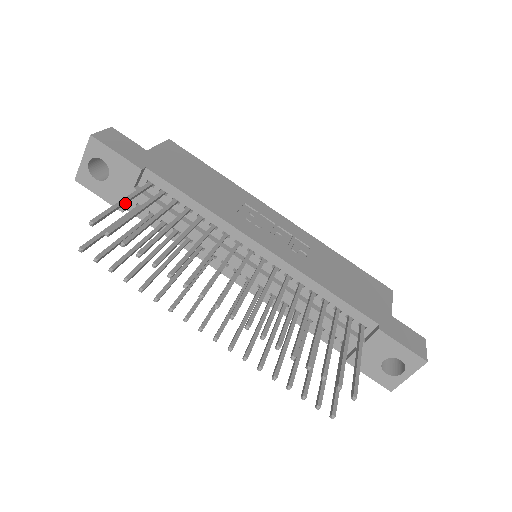
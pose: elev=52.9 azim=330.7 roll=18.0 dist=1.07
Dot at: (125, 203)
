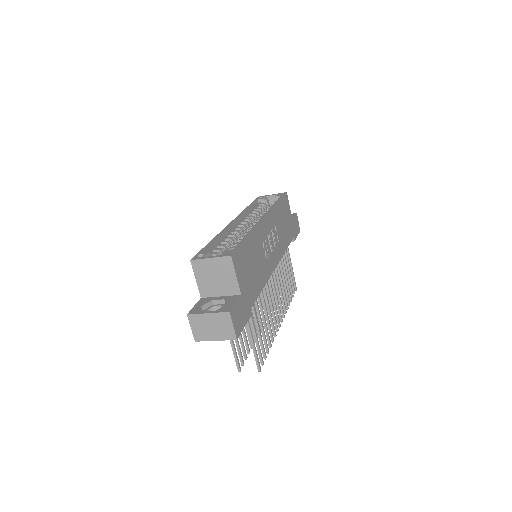
Dot at: (252, 339)
